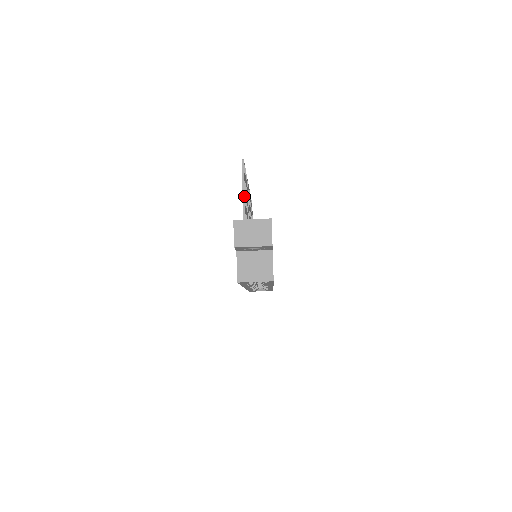
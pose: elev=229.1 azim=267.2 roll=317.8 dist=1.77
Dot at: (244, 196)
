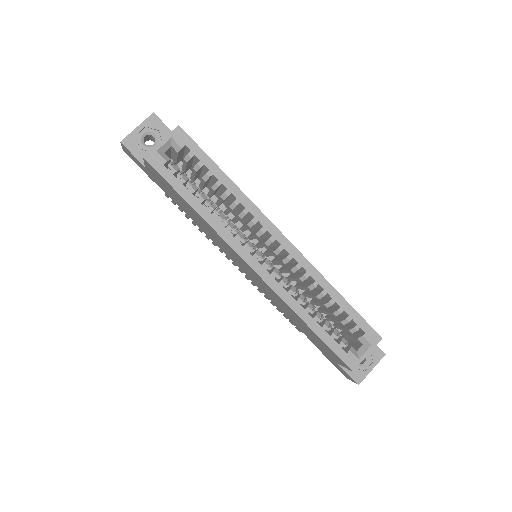
Dot at: occluded
